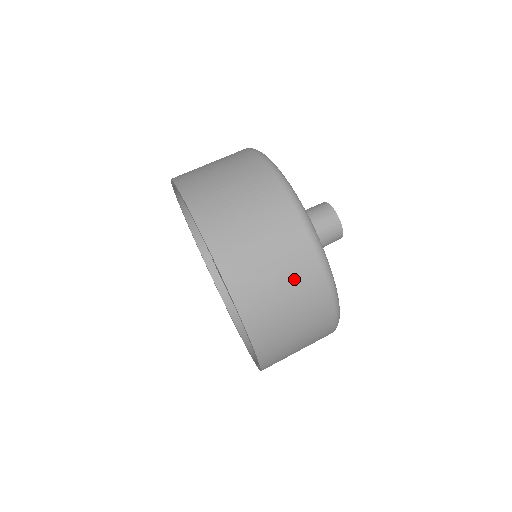
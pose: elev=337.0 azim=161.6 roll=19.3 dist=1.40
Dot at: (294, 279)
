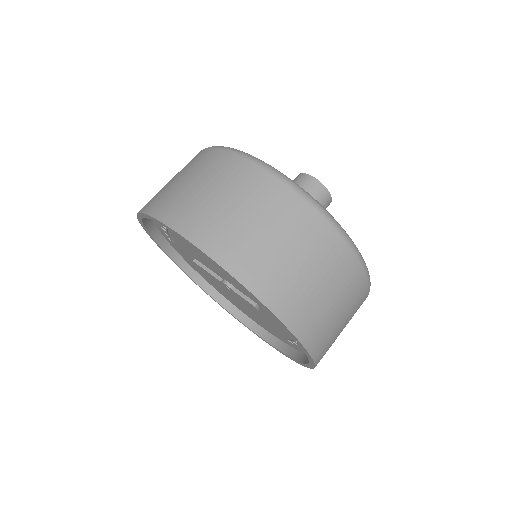
Dot at: occluded
